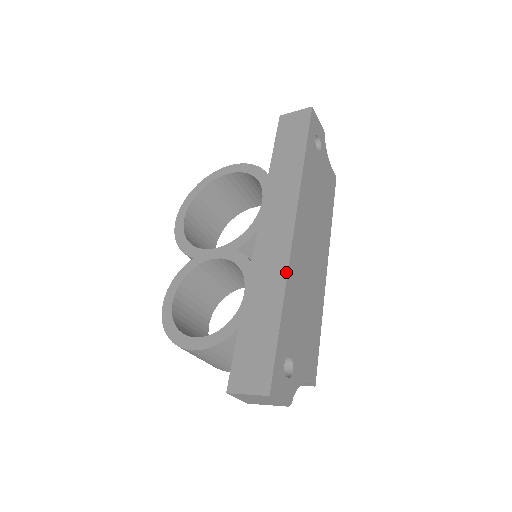
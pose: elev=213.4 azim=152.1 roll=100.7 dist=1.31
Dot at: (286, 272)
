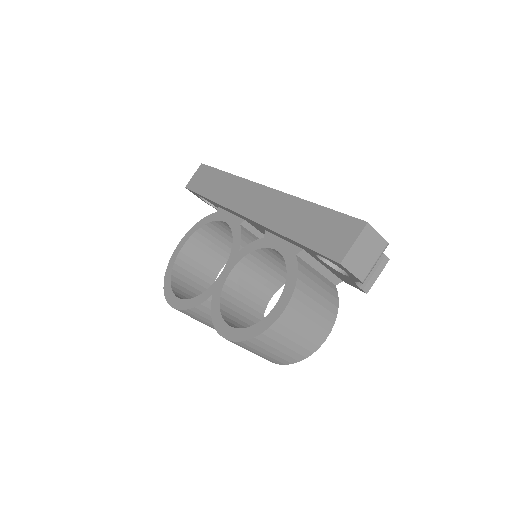
Dot at: (288, 195)
